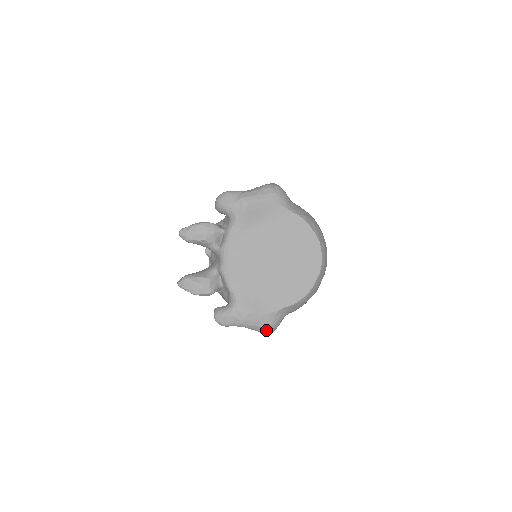
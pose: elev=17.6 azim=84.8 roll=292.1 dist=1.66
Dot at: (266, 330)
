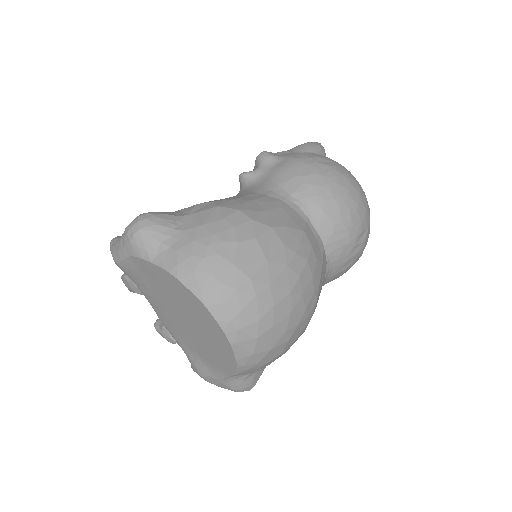
Dot at: (234, 391)
